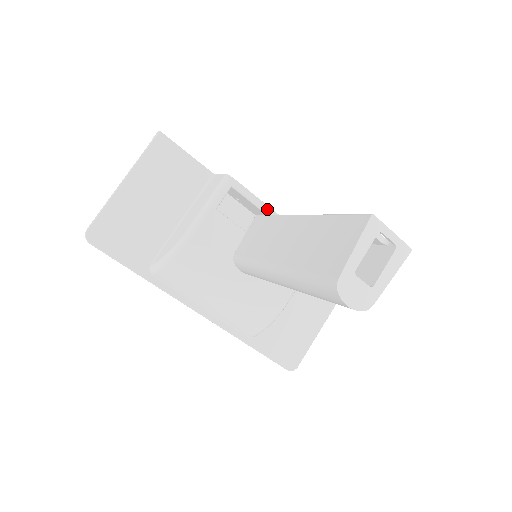
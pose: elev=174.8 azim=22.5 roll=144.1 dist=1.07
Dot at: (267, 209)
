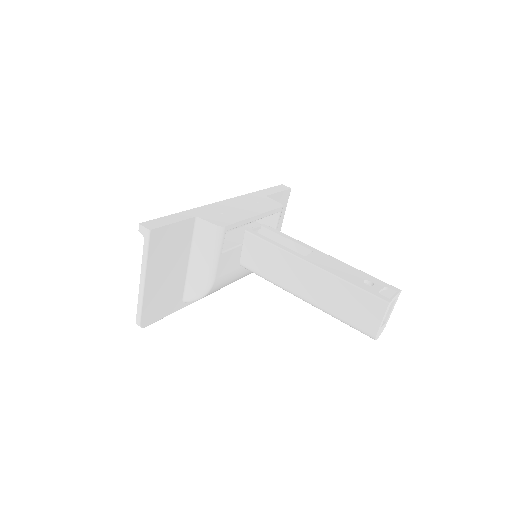
Dot at: (249, 220)
